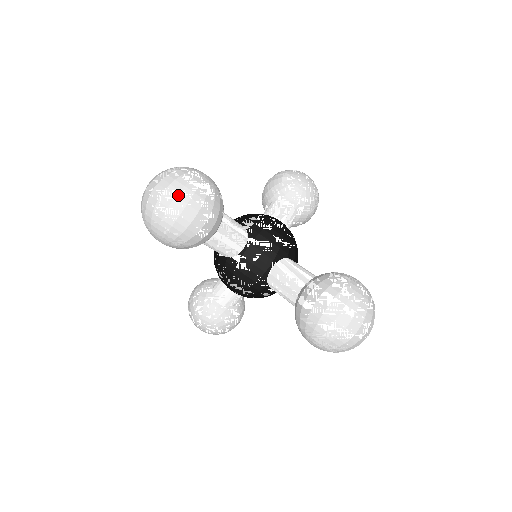
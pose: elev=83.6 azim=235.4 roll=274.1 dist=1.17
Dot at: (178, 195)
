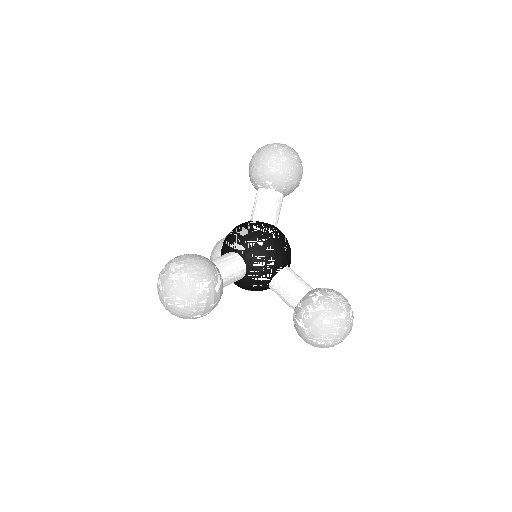
Dot at: (186, 304)
